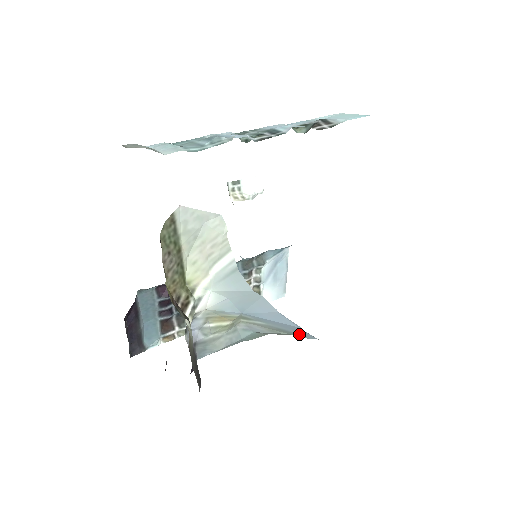
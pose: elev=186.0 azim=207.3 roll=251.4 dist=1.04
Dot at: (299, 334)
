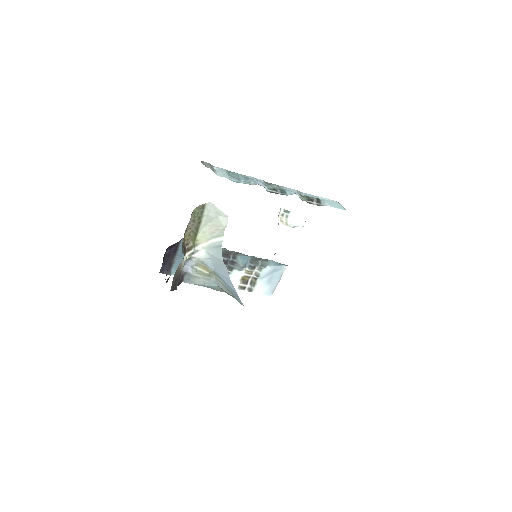
Dot at: (237, 299)
